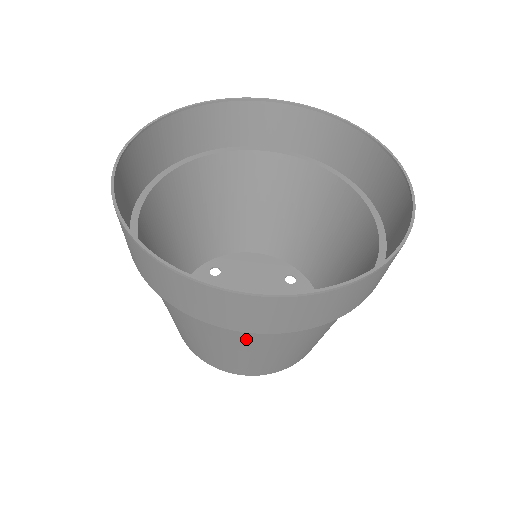
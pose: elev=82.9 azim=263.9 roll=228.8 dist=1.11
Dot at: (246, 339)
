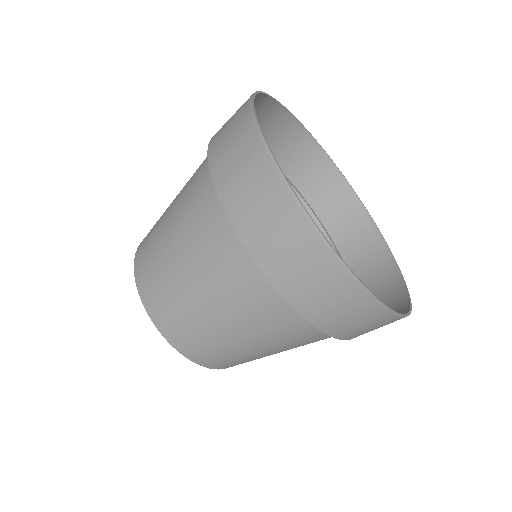
Dot at: (238, 288)
